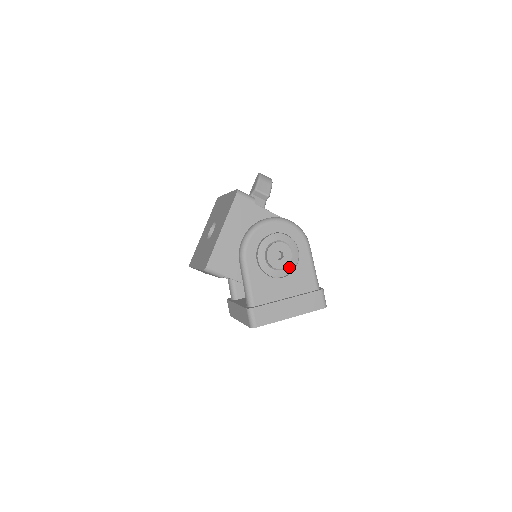
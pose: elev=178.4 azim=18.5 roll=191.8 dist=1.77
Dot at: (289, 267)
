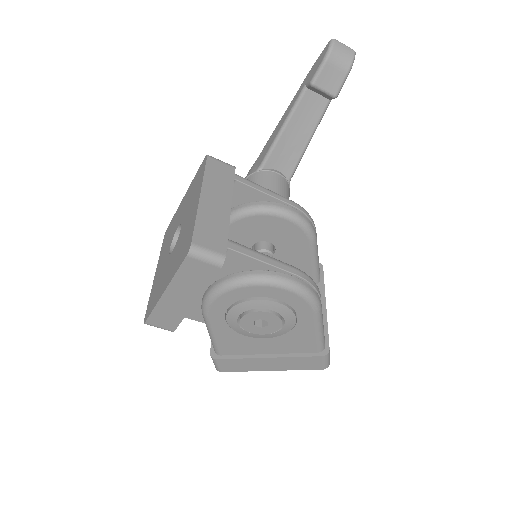
Dot at: (276, 332)
